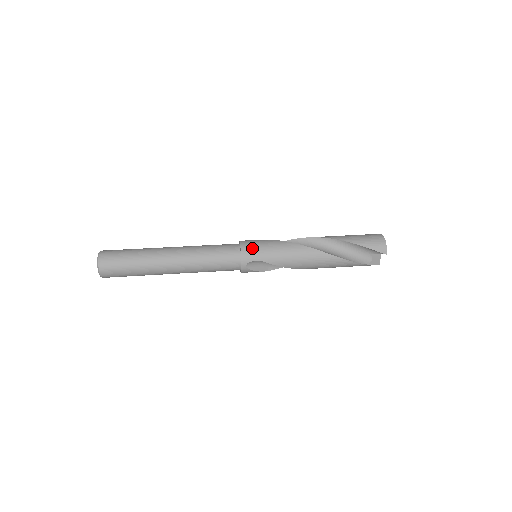
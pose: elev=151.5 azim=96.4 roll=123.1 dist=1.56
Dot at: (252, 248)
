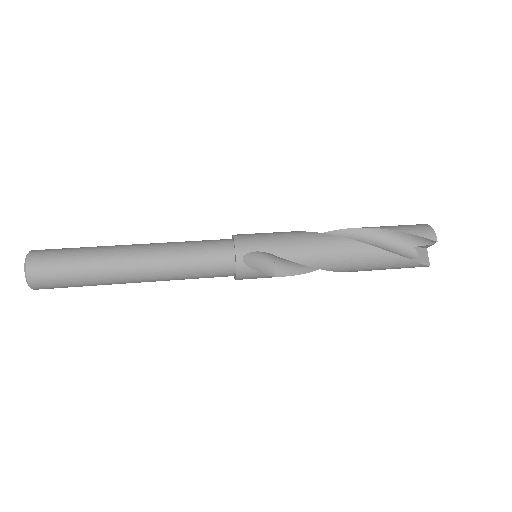
Dot at: (250, 237)
